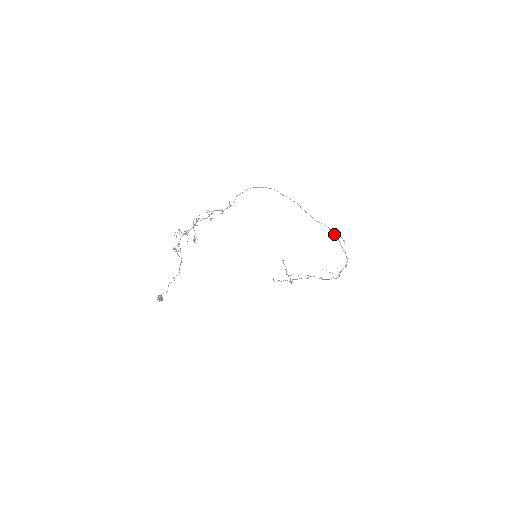
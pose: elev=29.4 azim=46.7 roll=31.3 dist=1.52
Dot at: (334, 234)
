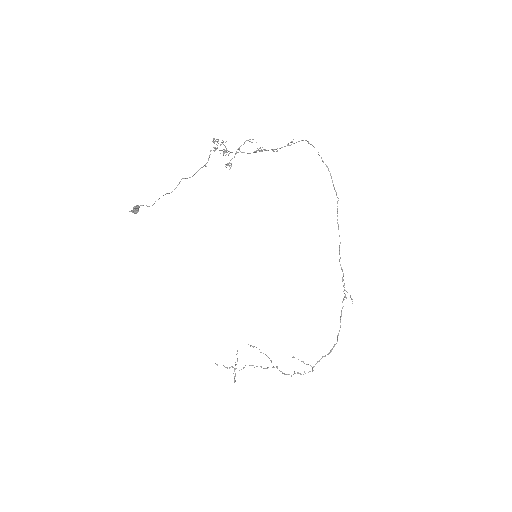
Dot at: (344, 287)
